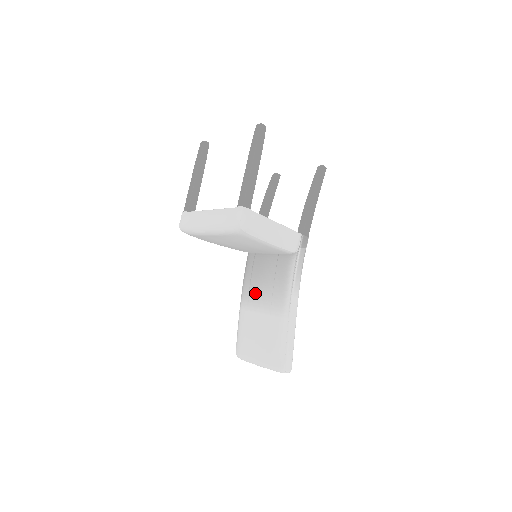
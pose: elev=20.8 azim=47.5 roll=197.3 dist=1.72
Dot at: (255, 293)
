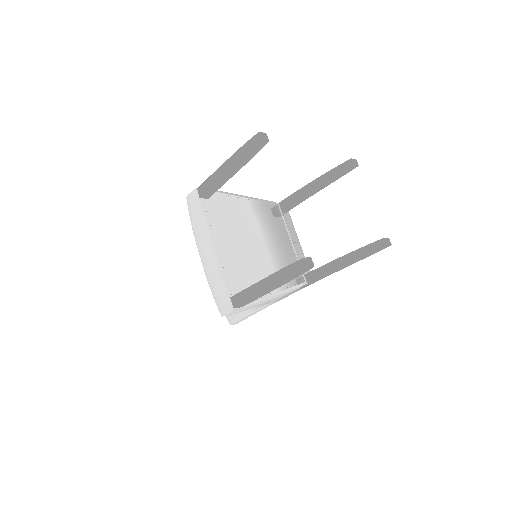
Dot at: occluded
